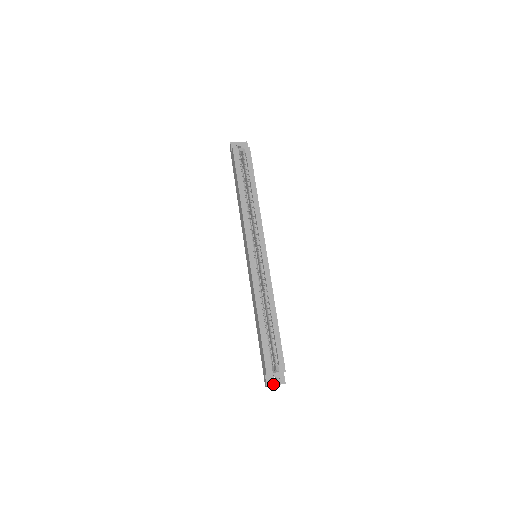
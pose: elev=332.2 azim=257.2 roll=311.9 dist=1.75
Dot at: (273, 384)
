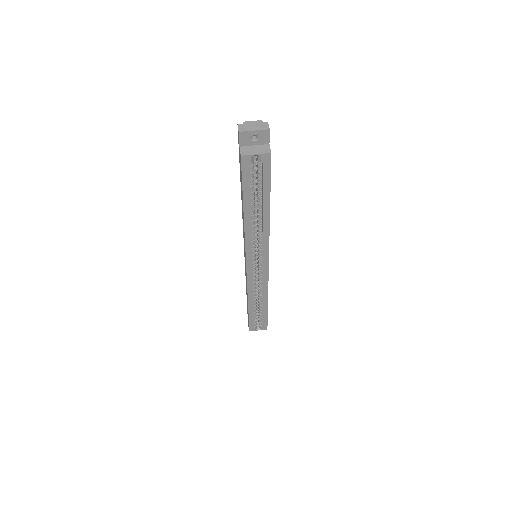
Dot at: occluded
